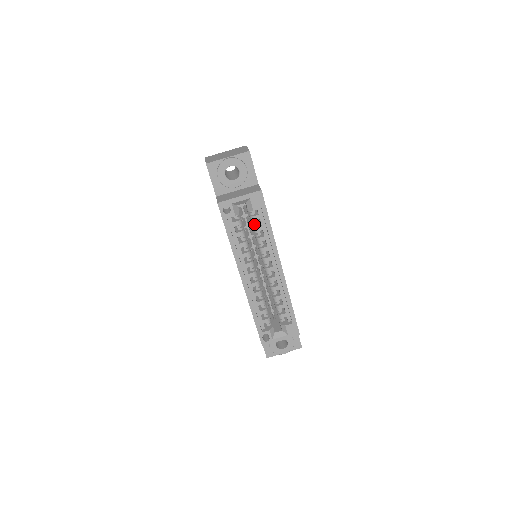
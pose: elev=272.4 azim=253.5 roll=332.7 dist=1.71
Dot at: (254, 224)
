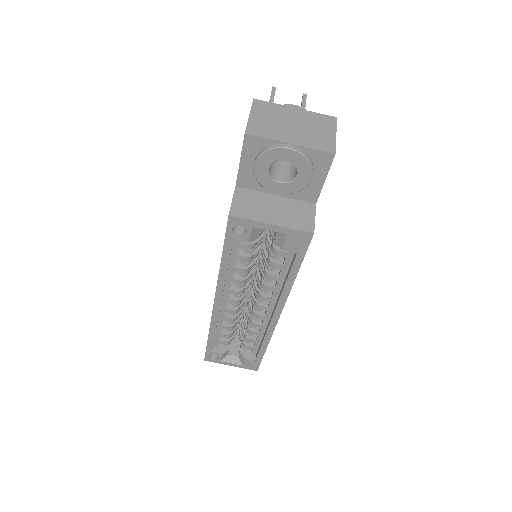
Dot at: (273, 256)
